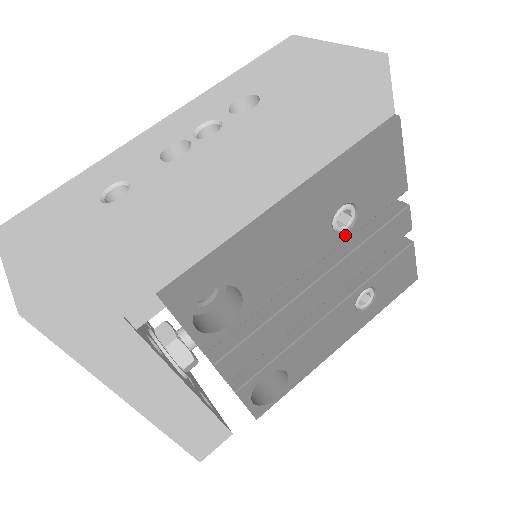
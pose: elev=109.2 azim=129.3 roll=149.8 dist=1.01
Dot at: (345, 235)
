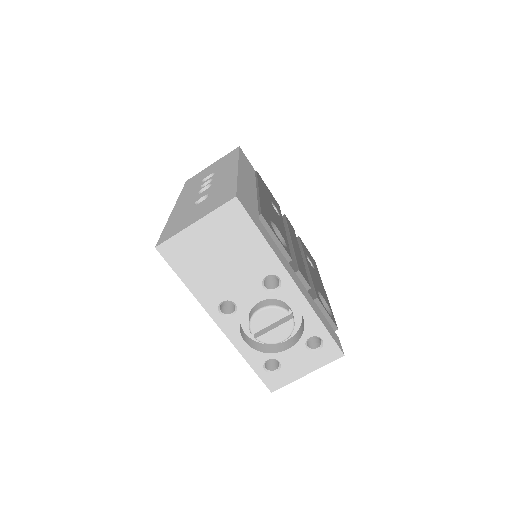
Dot at: (281, 218)
